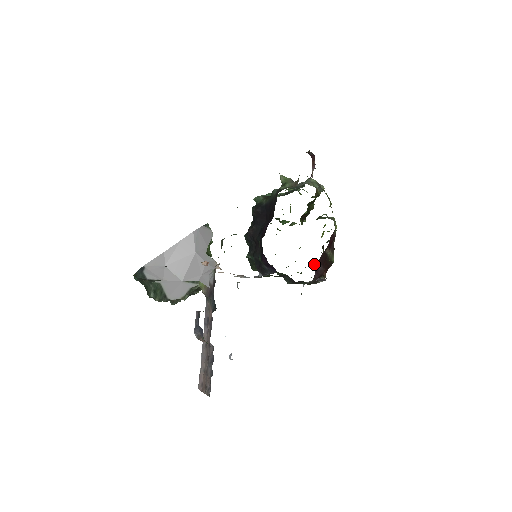
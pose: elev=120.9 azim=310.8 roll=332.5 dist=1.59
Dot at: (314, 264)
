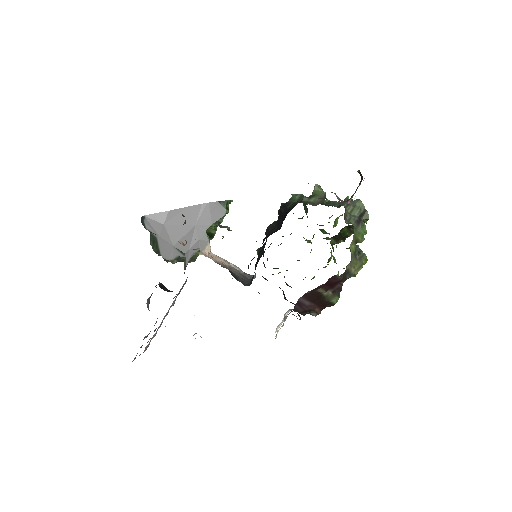
Dot at: occluded
